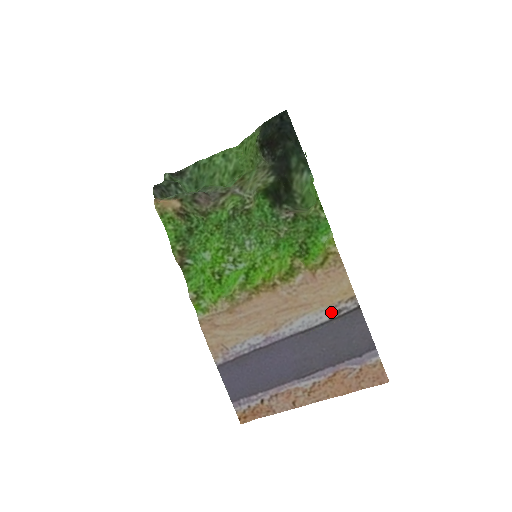
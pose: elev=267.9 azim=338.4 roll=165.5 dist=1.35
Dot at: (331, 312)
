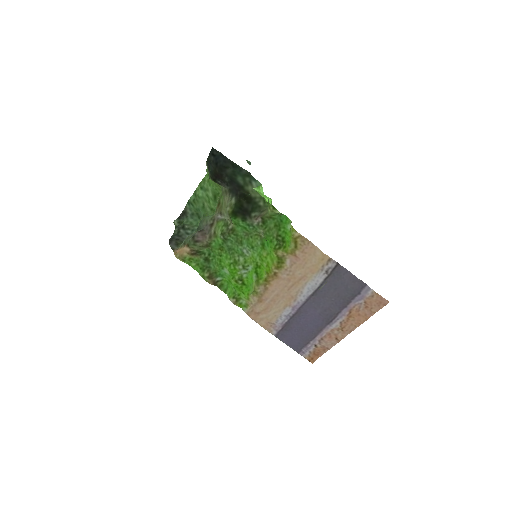
Dot at: (322, 275)
